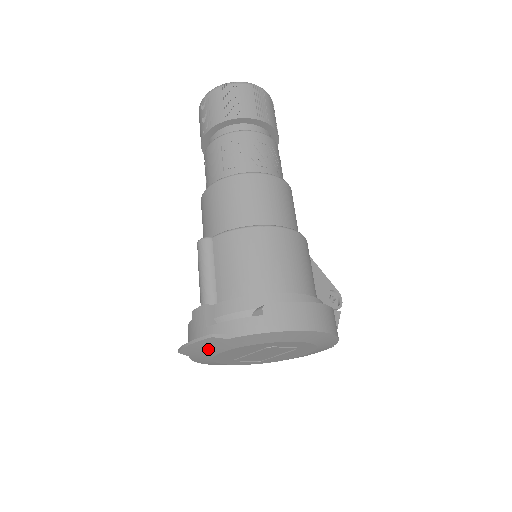
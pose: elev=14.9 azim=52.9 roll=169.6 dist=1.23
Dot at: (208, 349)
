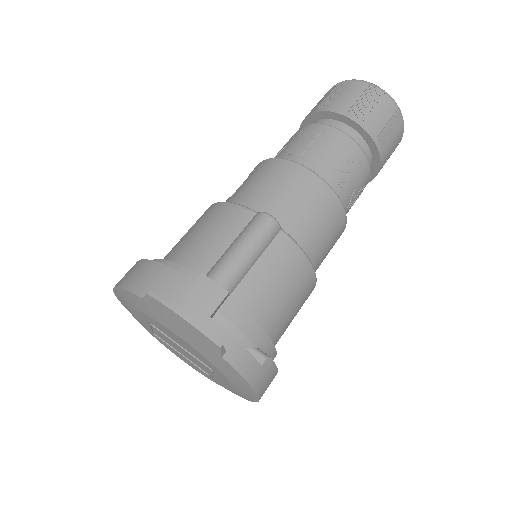
Dot at: (182, 330)
